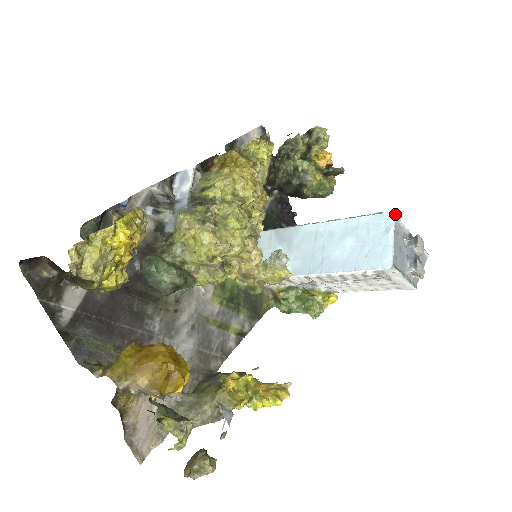
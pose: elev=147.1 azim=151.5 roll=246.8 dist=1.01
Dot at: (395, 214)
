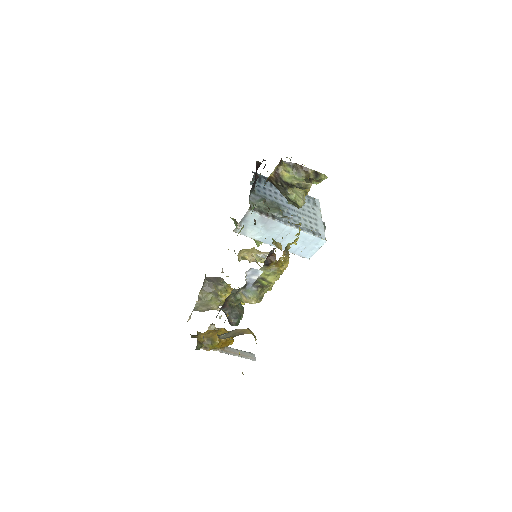
Dot at: occluded
